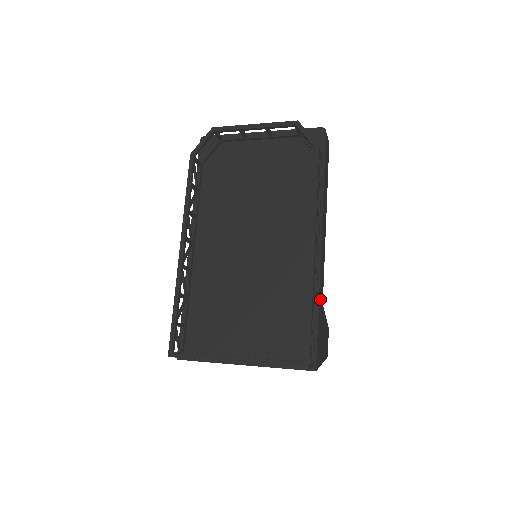
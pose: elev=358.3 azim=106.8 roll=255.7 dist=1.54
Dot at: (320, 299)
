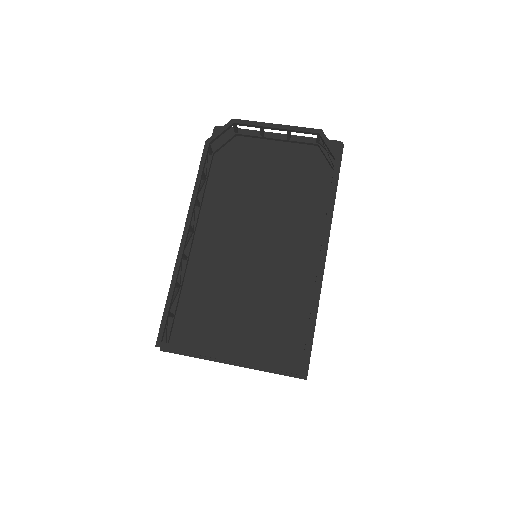
Dot at: occluded
